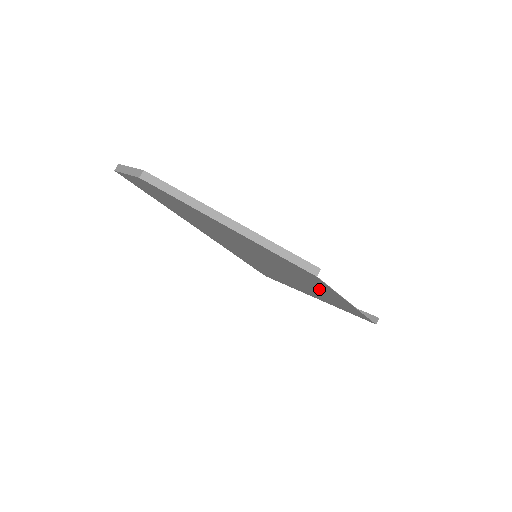
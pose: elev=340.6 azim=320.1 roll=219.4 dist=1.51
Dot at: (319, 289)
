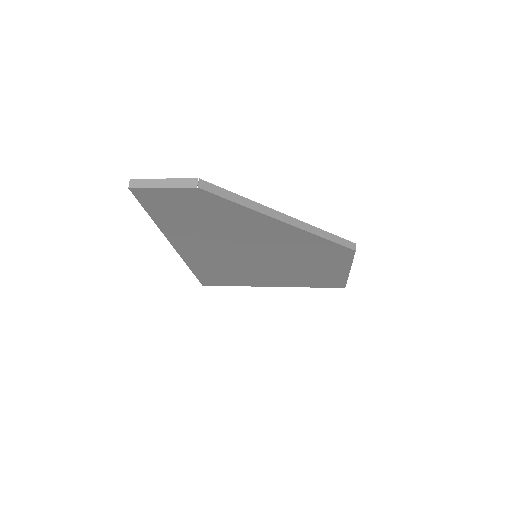
Dot at: (318, 269)
